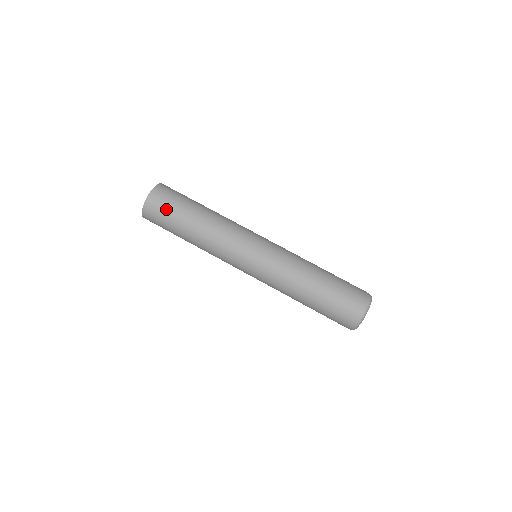
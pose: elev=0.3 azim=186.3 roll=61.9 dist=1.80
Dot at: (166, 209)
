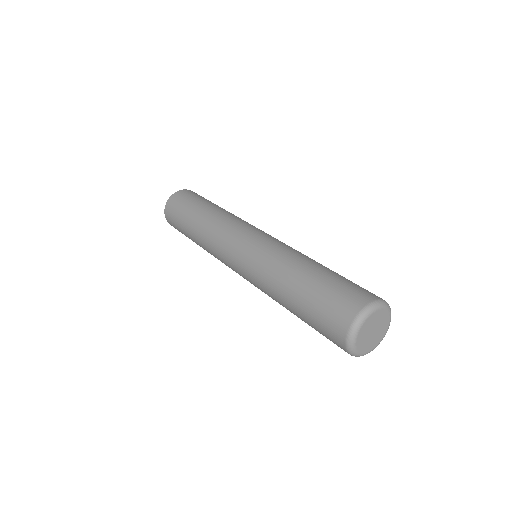
Dot at: (177, 227)
